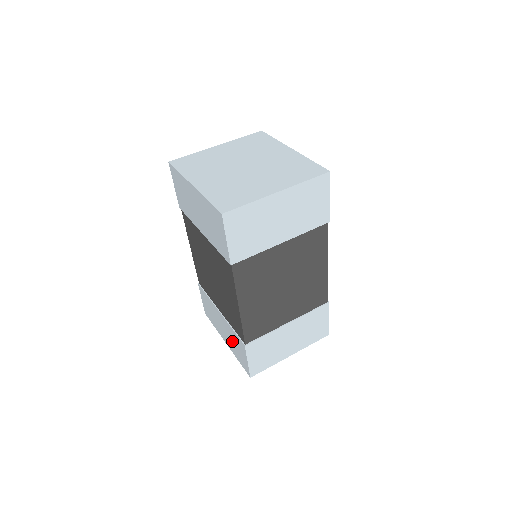
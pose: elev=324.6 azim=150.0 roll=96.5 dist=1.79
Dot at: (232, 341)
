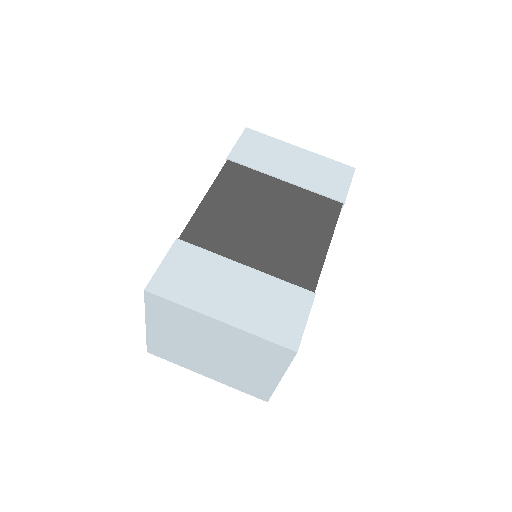
Dot at: occluded
